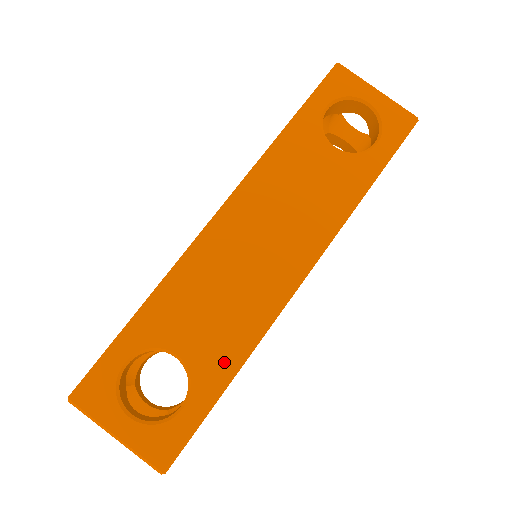
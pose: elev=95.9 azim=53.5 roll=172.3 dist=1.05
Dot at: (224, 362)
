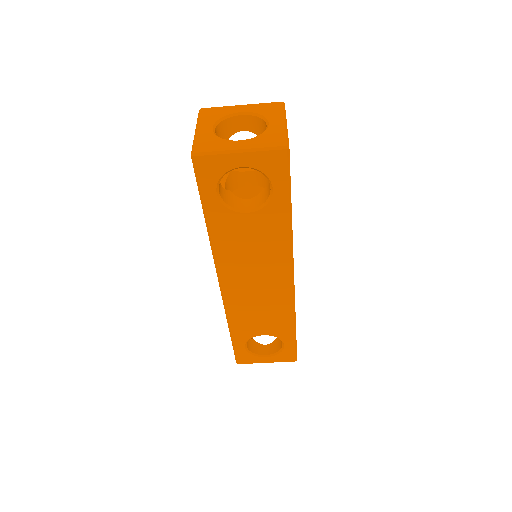
Dot at: (286, 327)
